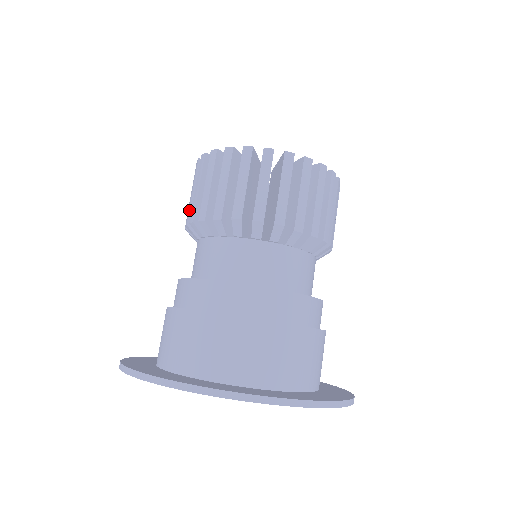
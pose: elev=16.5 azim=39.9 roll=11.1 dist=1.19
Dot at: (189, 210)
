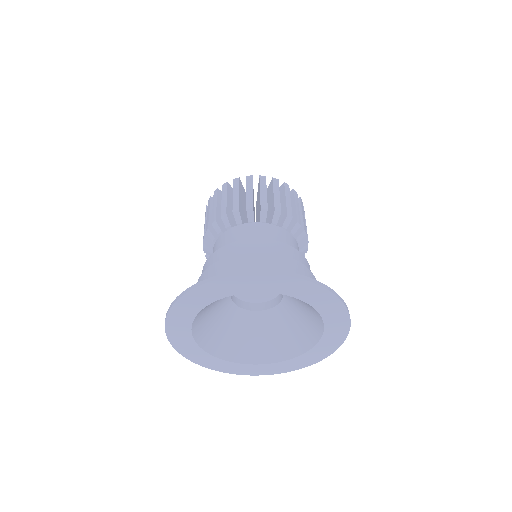
Dot at: occluded
